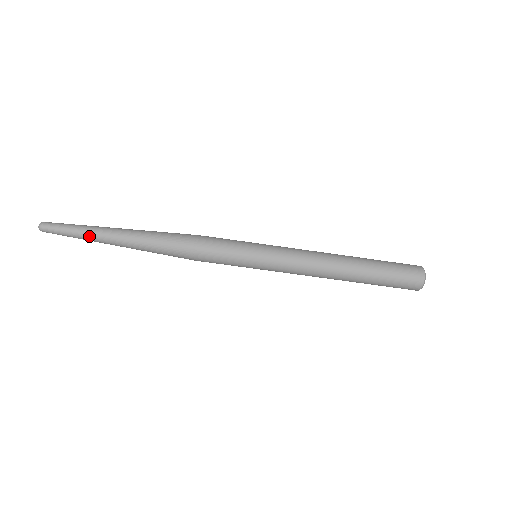
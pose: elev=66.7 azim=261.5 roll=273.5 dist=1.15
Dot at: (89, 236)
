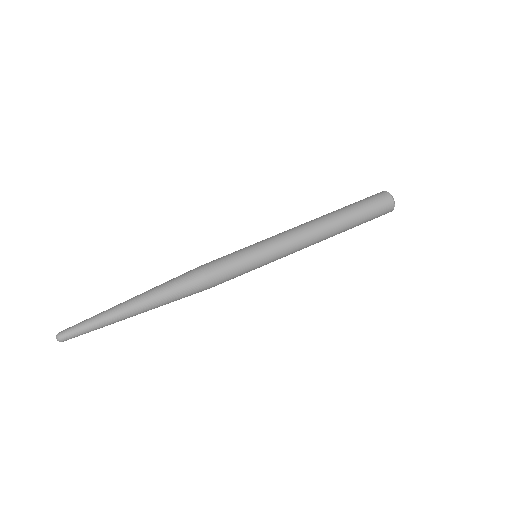
Dot at: (106, 315)
